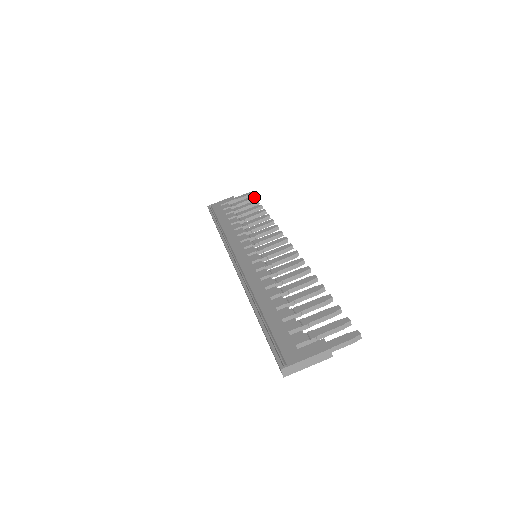
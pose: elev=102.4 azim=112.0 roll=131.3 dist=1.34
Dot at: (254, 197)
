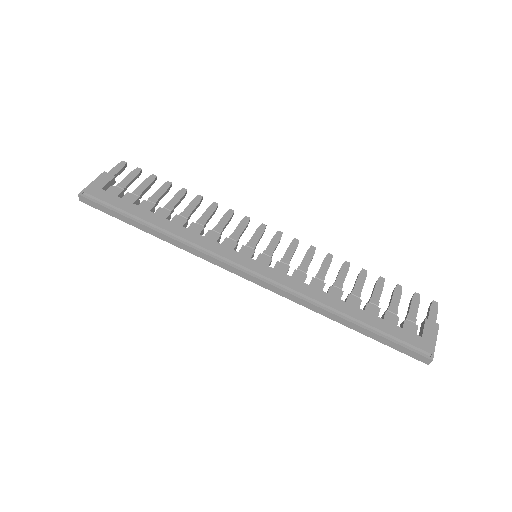
Dot at: (141, 170)
